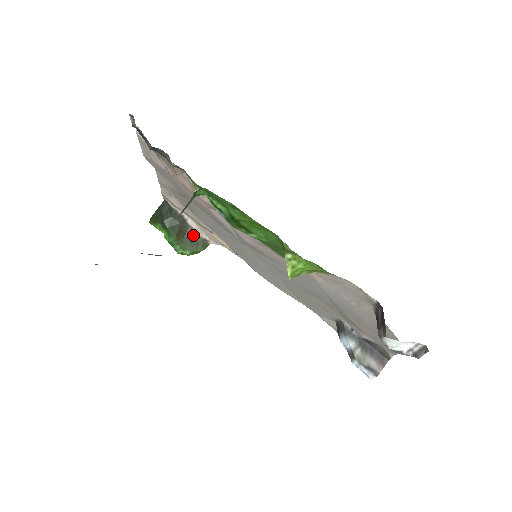
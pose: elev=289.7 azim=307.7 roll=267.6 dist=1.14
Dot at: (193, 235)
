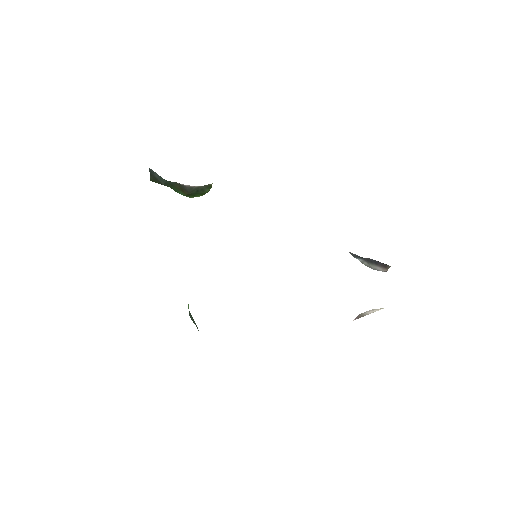
Dot at: (194, 188)
